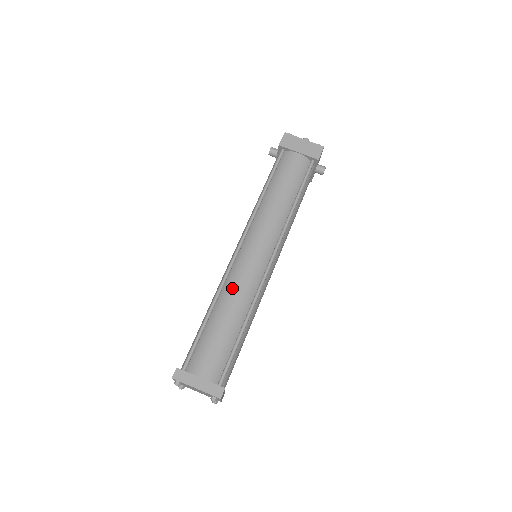
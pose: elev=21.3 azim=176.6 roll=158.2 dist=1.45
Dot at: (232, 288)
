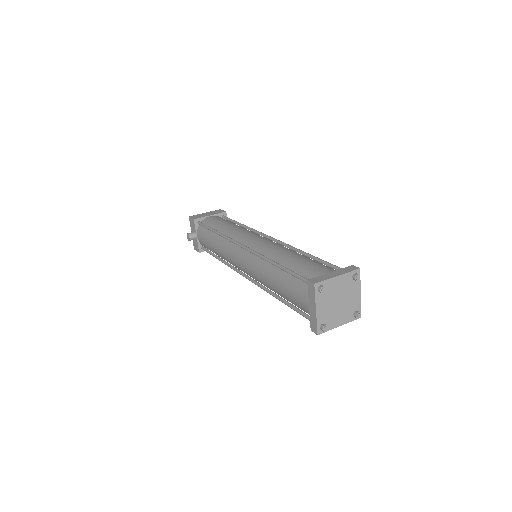
Dot at: (270, 250)
